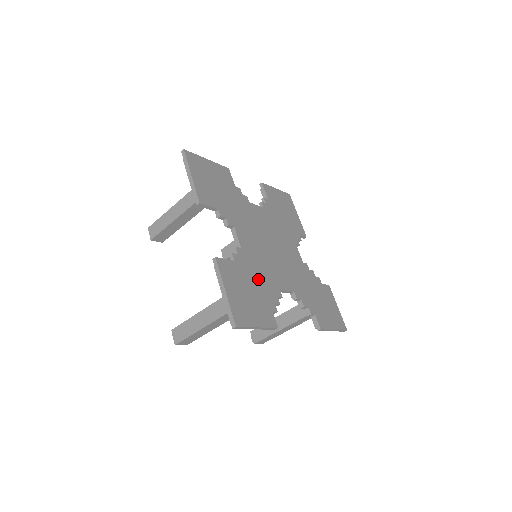
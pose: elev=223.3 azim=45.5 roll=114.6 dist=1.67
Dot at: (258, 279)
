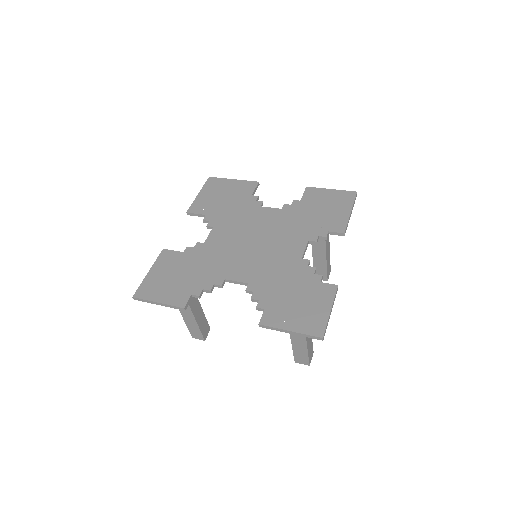
Dot at: (201, 267)
